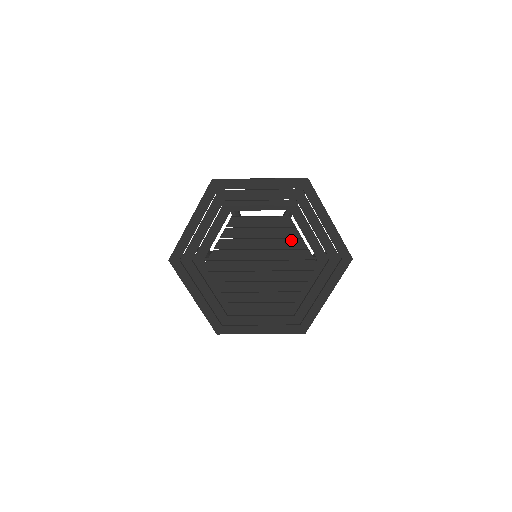
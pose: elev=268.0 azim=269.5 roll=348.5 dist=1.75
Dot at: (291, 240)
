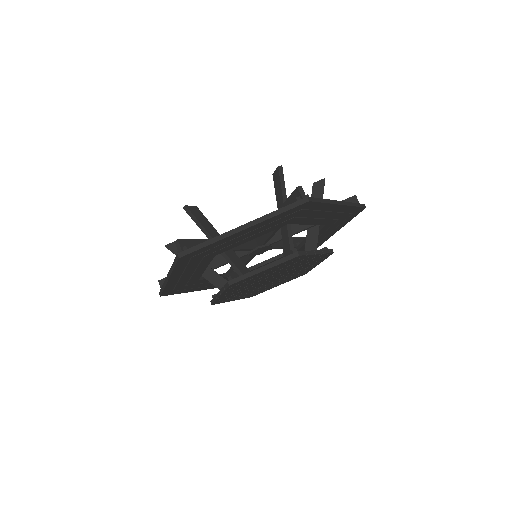
Dot at: (303, 260)
